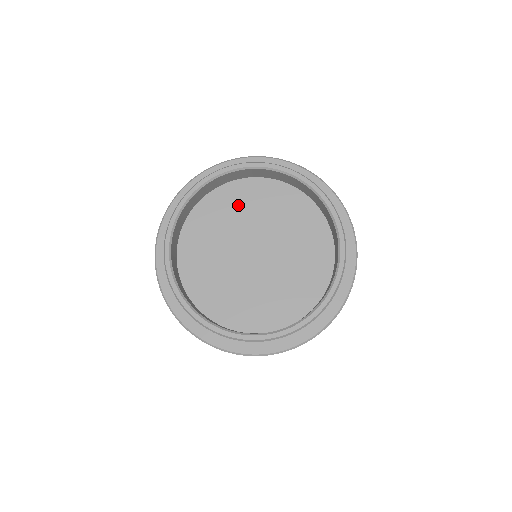
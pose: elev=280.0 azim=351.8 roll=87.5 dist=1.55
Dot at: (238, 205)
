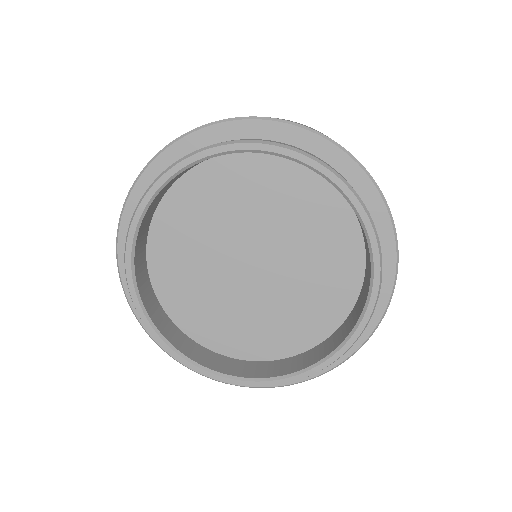
Dot at: (302, 208)
